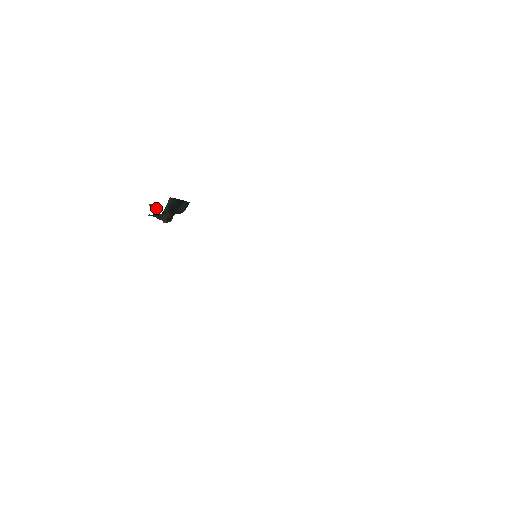
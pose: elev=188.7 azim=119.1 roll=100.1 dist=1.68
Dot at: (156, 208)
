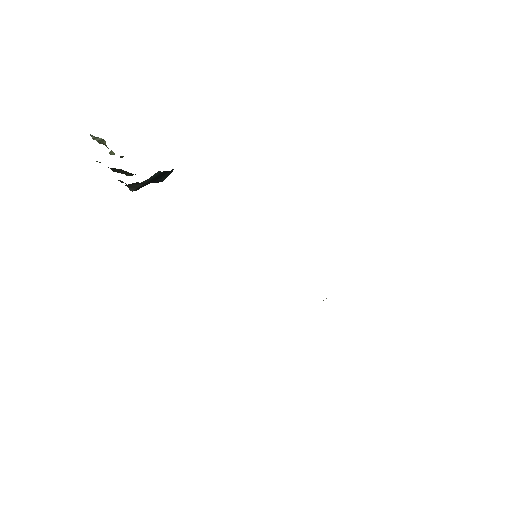
Dot at: (103, 144)
